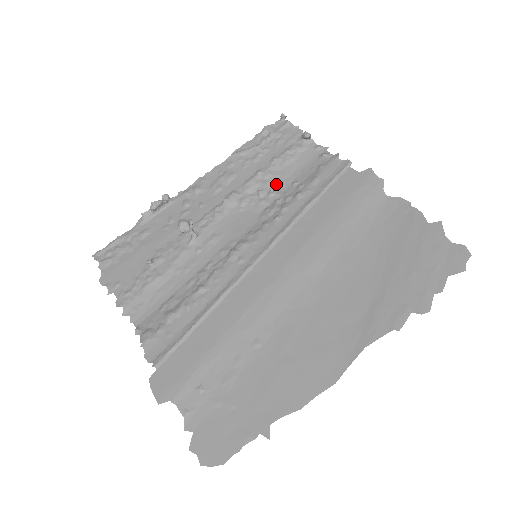
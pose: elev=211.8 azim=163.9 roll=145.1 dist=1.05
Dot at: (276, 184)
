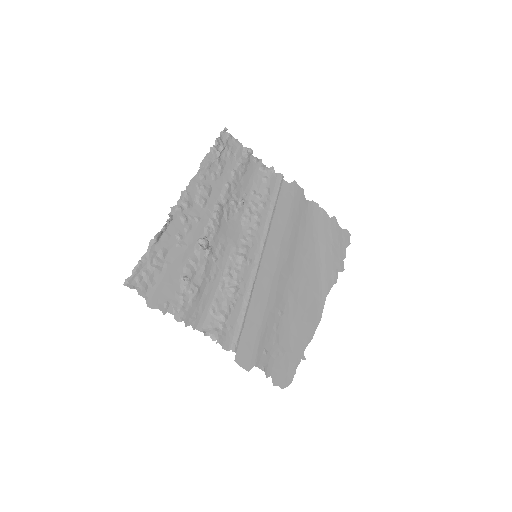
Dot at: (241, 194)
